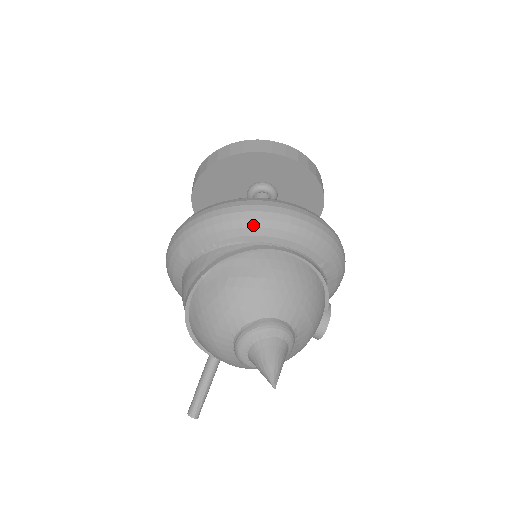
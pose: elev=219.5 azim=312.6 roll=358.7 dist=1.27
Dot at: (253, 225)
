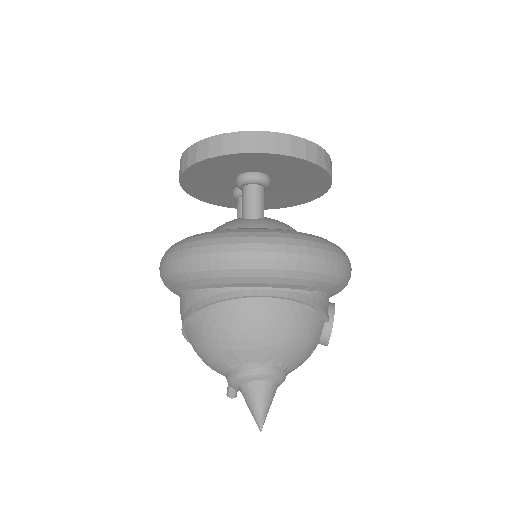
Dot at: (215, 276)
